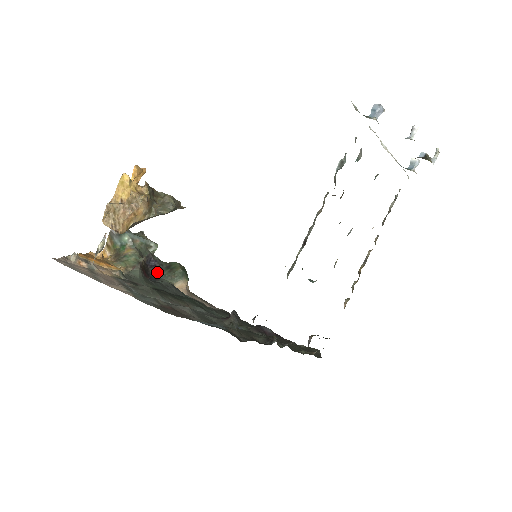
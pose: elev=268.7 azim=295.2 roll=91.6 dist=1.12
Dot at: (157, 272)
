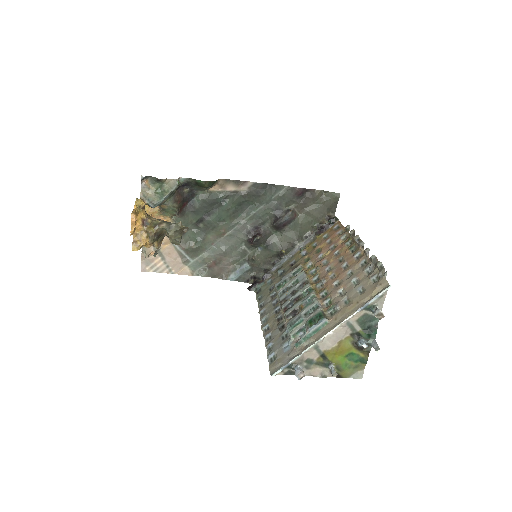
Dot at: (190, 188)
